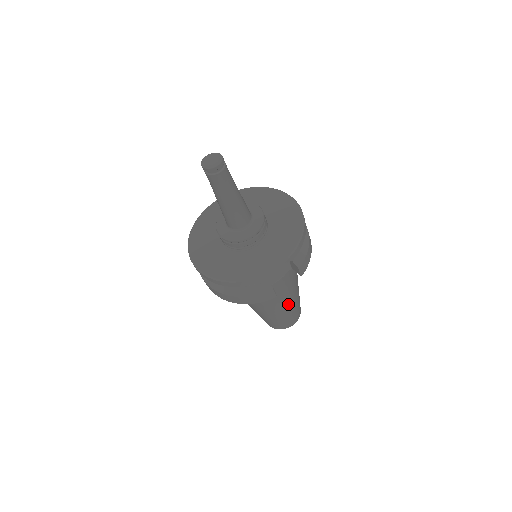
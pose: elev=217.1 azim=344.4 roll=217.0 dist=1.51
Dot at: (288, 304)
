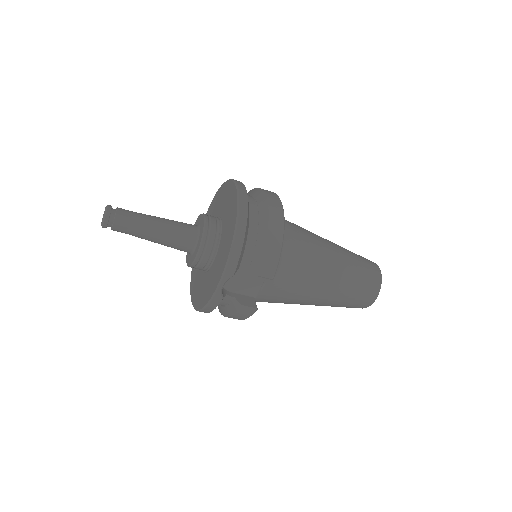
Dot at: (325, 292)
